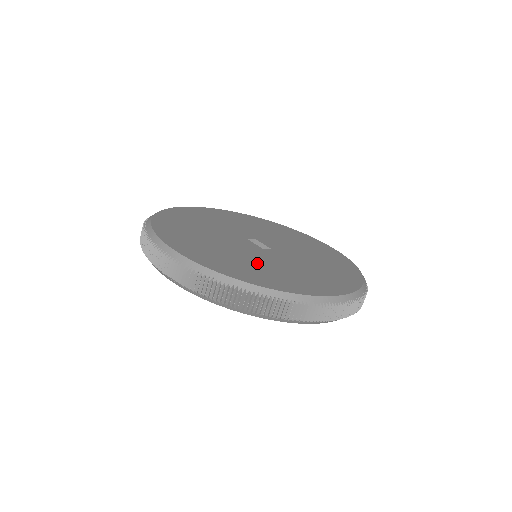
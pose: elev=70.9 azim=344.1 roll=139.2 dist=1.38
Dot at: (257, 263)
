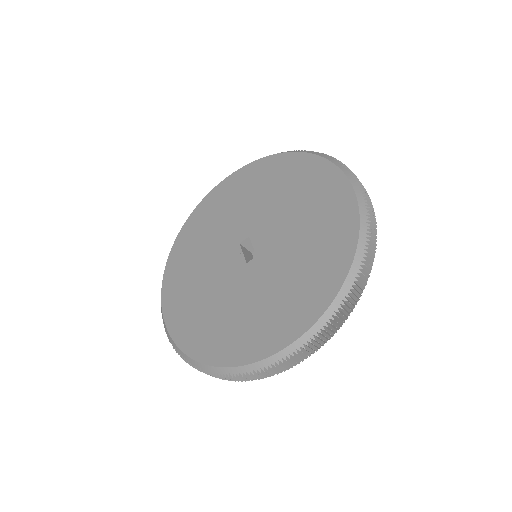
Dot at: (224, 309)
